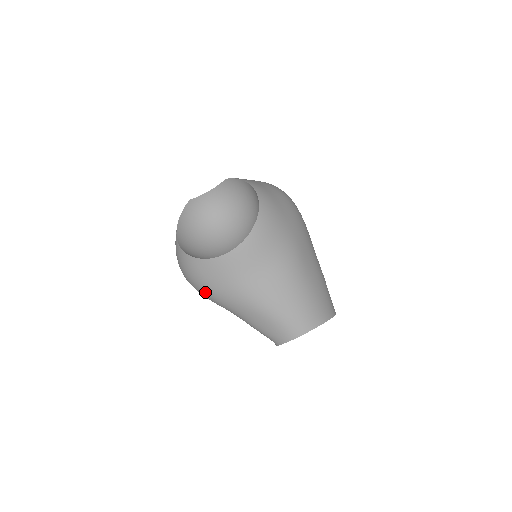
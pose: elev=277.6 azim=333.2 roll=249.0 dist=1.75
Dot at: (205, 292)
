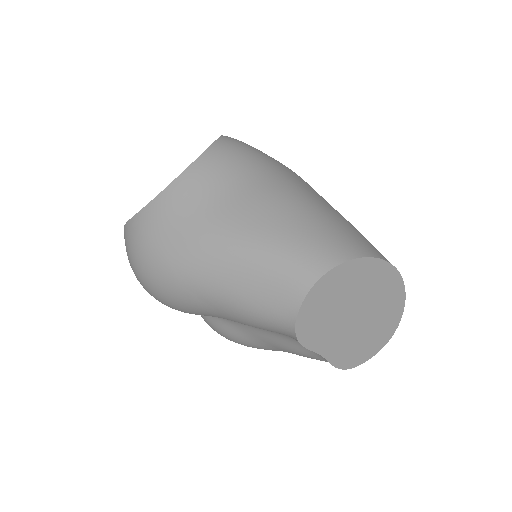
Dot at: (158, 270)
